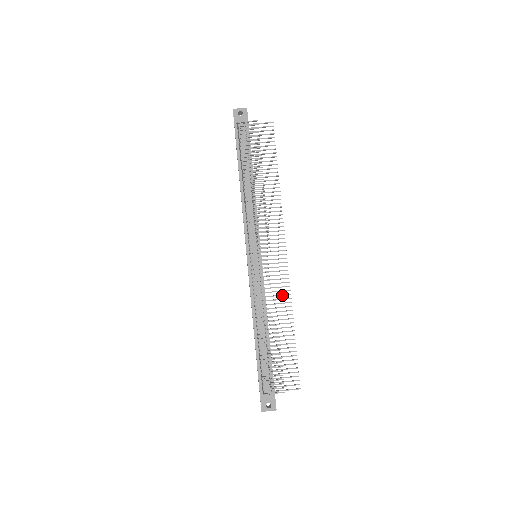
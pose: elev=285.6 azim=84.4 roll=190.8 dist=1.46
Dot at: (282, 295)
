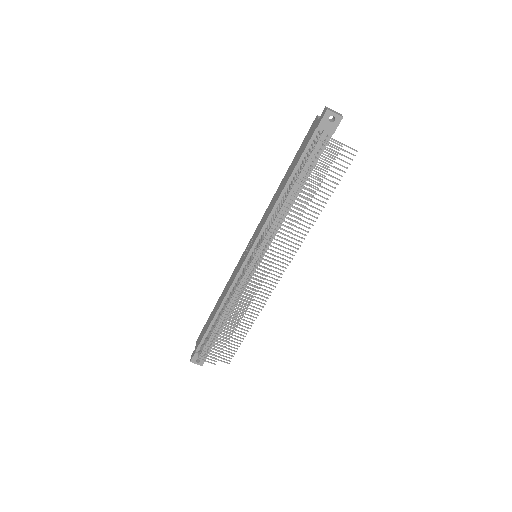
Dot at: occluded
